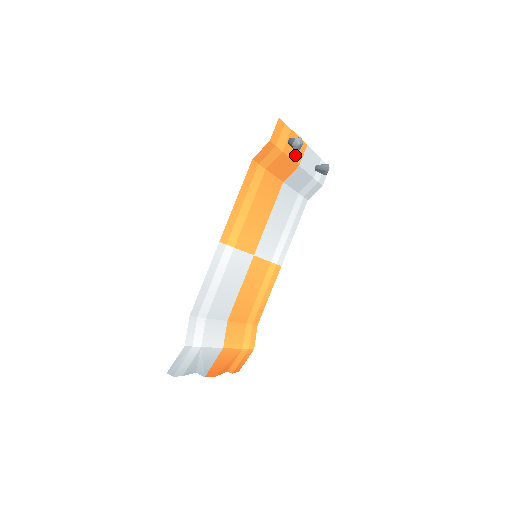
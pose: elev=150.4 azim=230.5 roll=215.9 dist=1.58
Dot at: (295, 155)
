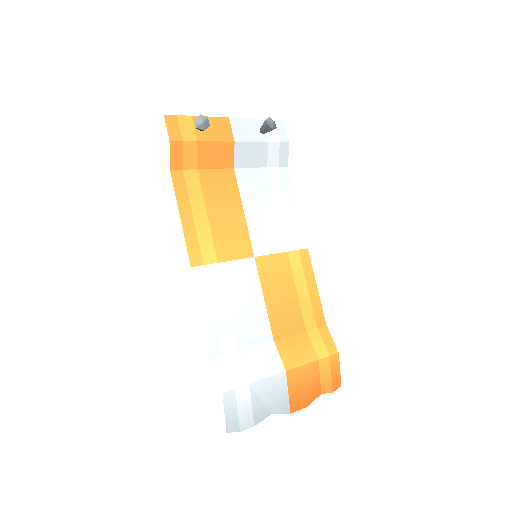
Dot at: (219, 135)
